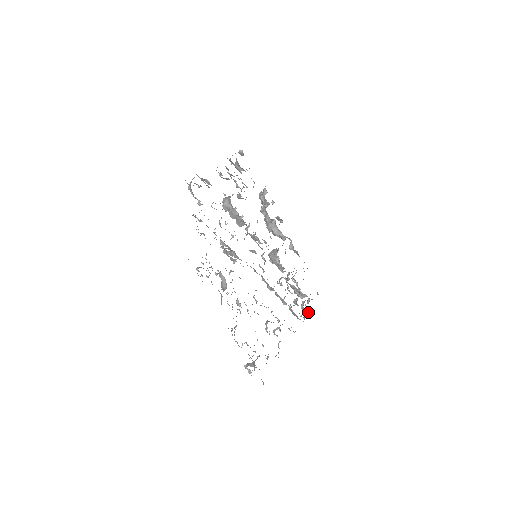
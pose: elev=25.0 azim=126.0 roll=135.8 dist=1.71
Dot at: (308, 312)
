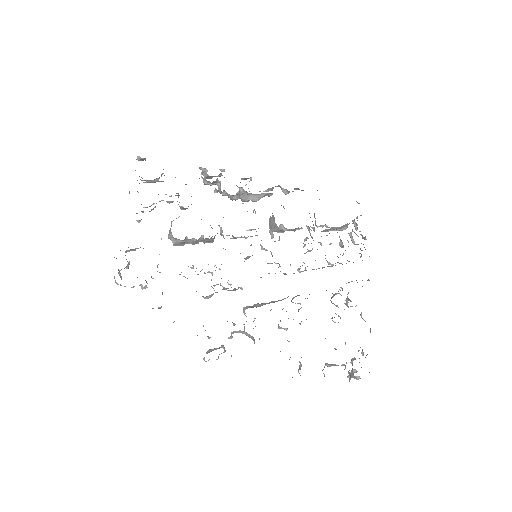
Dot at: (365, 238)
